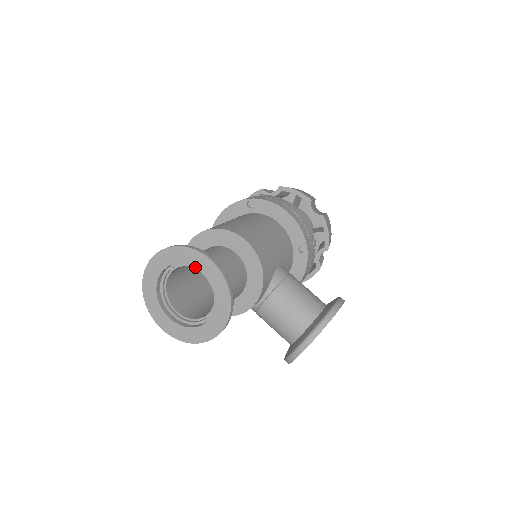
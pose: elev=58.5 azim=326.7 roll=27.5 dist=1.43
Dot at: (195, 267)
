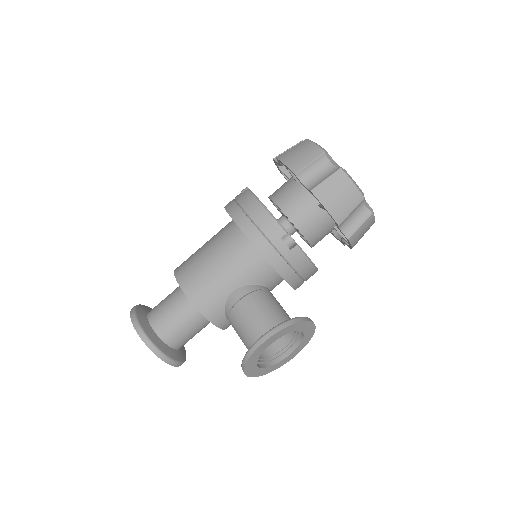
Dot at: occluded
